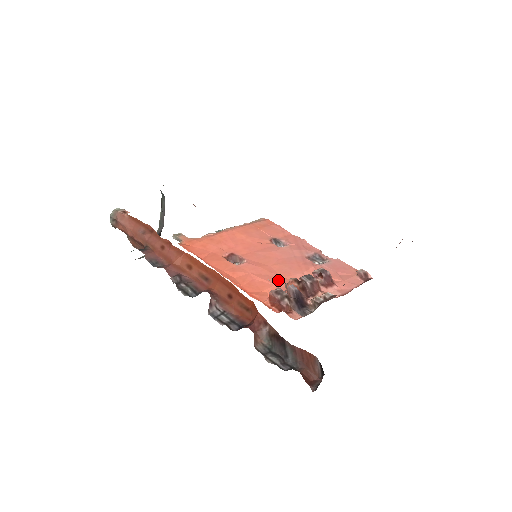
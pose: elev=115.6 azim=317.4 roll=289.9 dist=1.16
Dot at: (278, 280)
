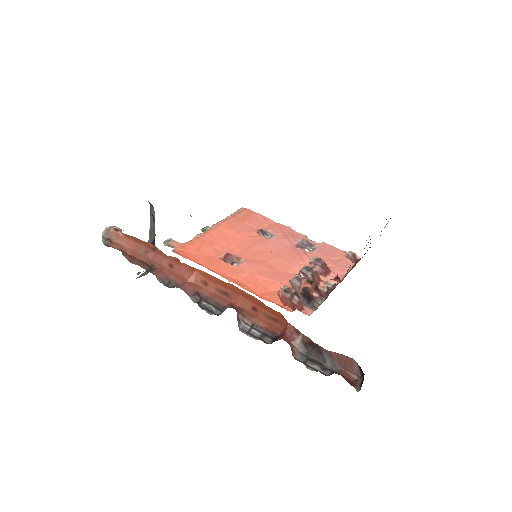
Dot at: (280, 276)
